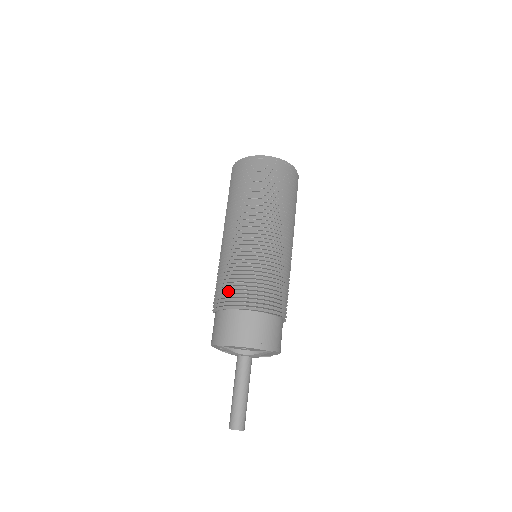
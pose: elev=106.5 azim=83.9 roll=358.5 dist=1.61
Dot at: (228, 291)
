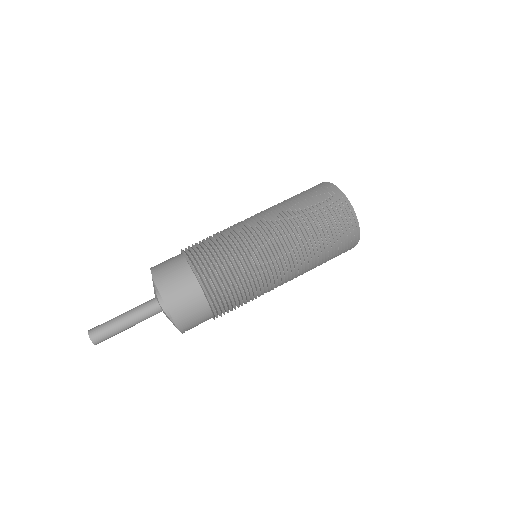
Dot at: (207, 257)
